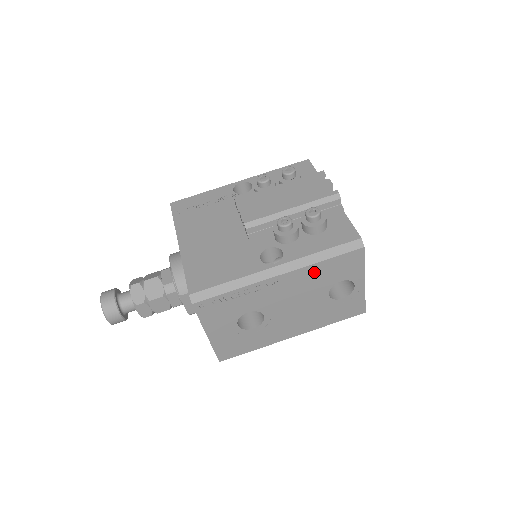
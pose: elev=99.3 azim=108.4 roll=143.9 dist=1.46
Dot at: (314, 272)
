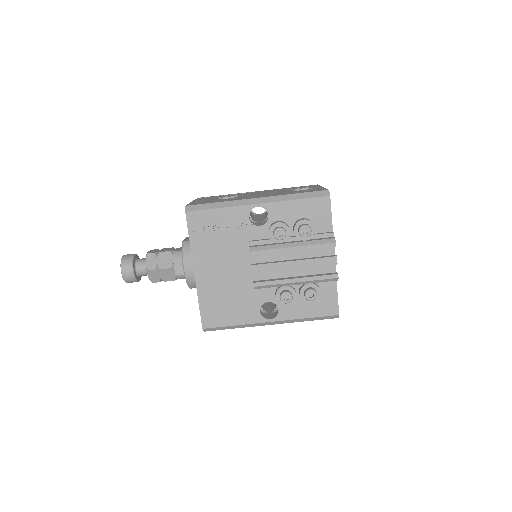
Dot at: occluded
